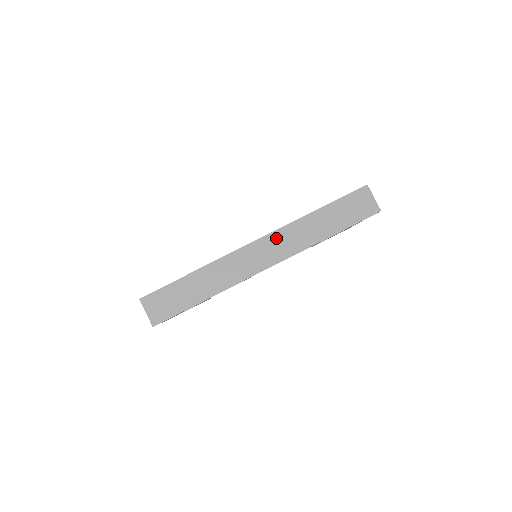
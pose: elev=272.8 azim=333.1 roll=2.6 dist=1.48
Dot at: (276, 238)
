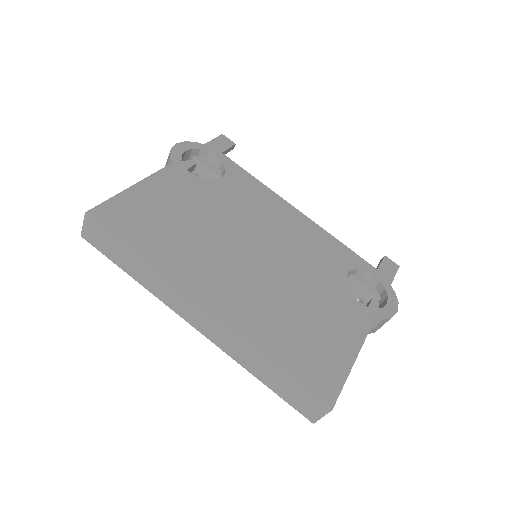
Dot at: (221, 328)
